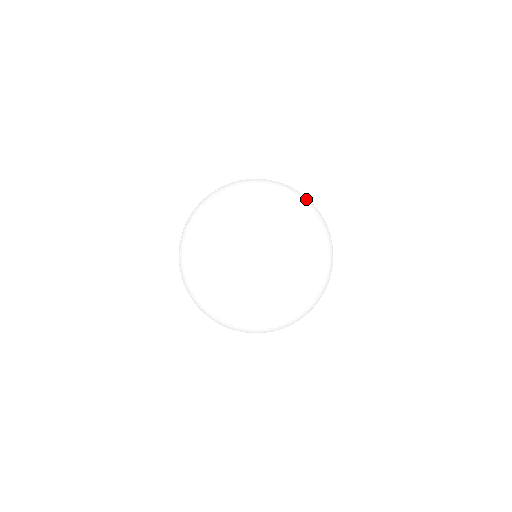
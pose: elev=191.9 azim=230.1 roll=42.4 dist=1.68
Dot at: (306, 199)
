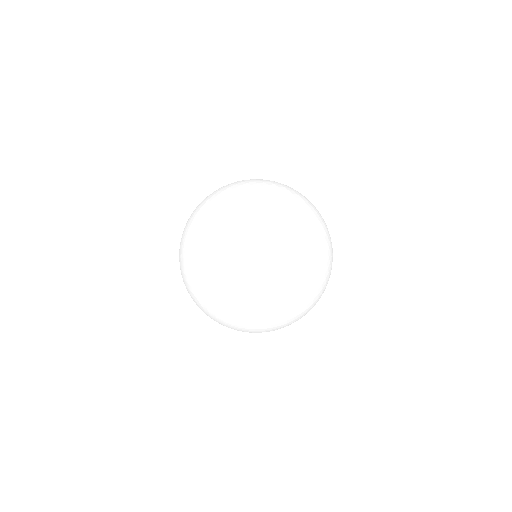
Dot at: (314, 236)
